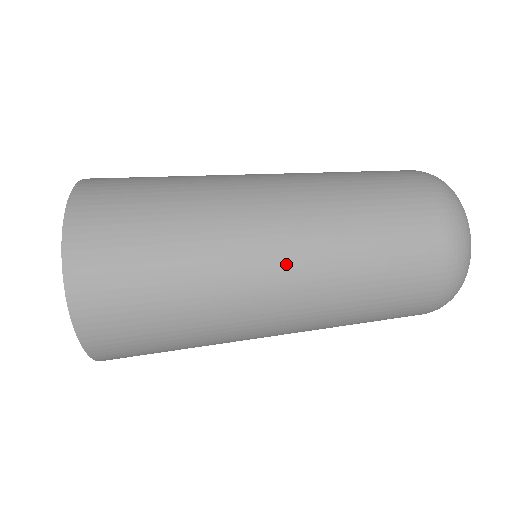
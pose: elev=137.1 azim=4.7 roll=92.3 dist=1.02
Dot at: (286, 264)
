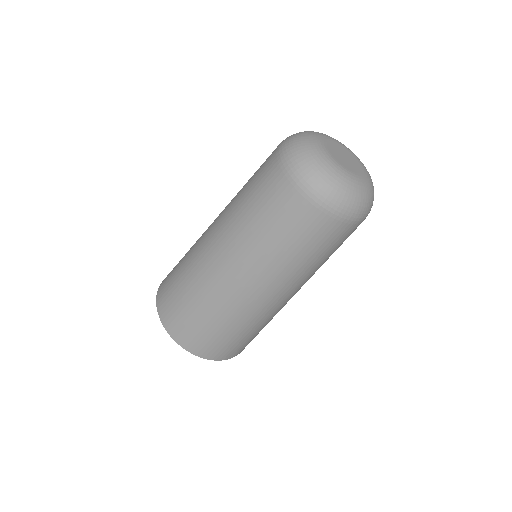
Dot at: (288, 292)
